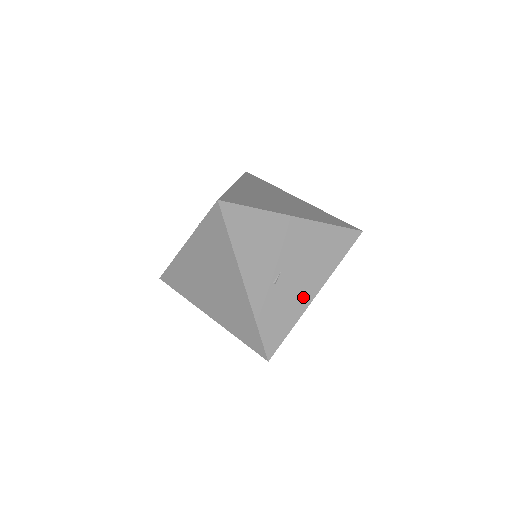
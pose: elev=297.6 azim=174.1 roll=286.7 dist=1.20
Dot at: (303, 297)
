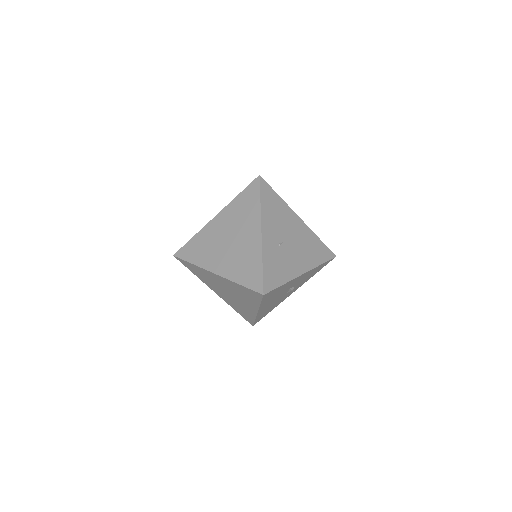
Dot at: (295, 268)
